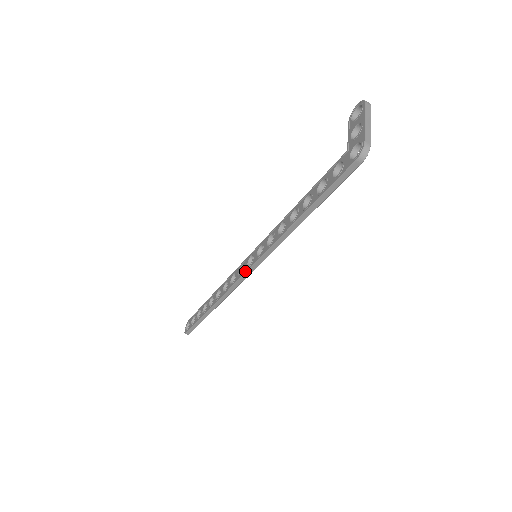
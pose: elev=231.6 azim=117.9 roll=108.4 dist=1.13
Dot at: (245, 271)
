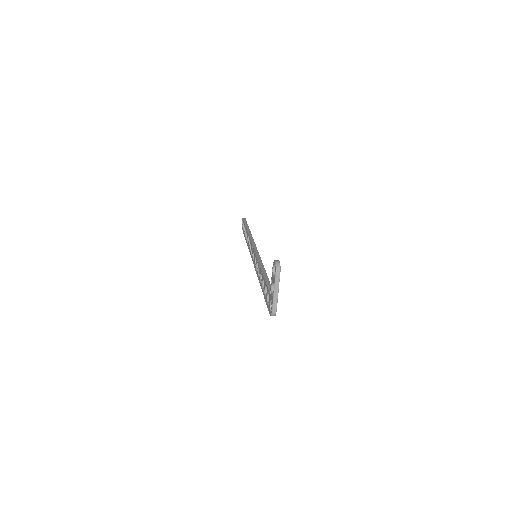
Dot at: (252, 260)
